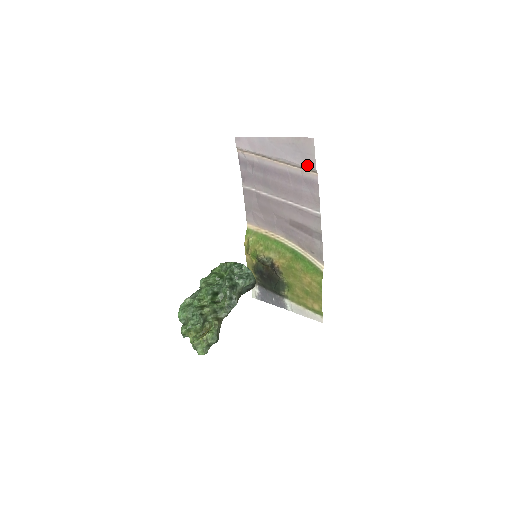
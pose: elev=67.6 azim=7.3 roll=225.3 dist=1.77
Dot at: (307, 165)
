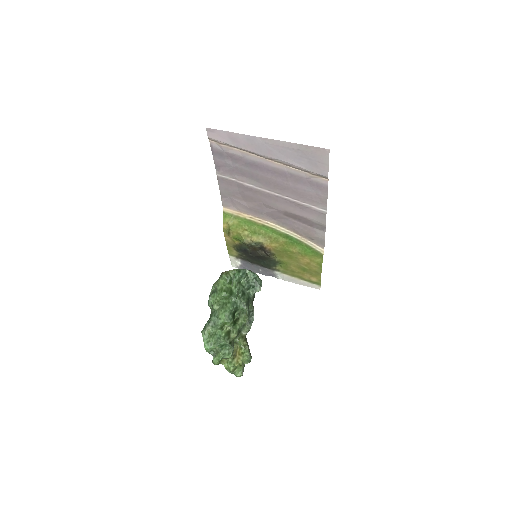
Dot at: (316, 171)
